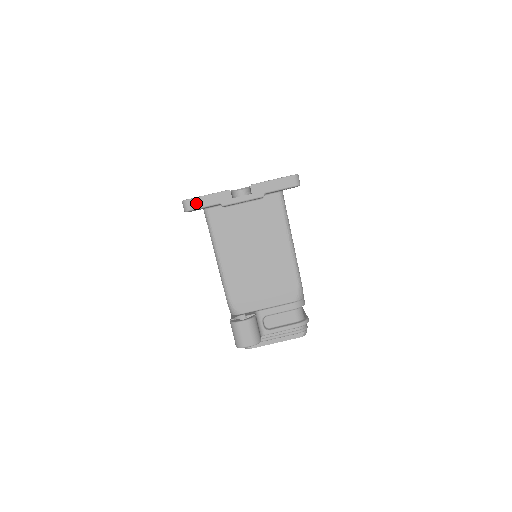
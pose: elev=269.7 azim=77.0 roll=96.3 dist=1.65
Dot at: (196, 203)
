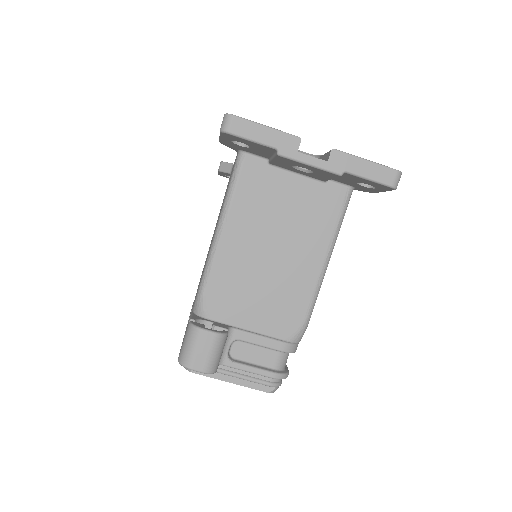
Dot at: (244, 128)
